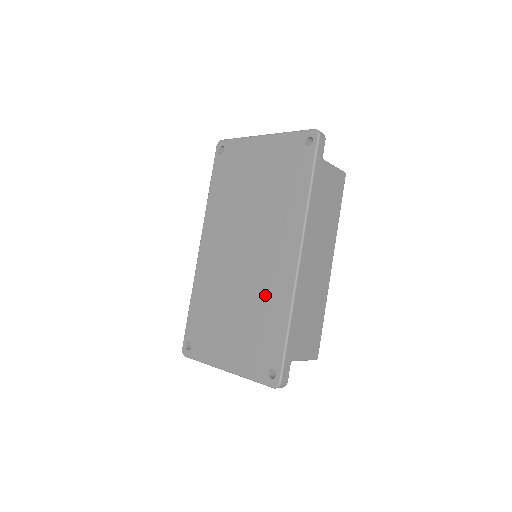
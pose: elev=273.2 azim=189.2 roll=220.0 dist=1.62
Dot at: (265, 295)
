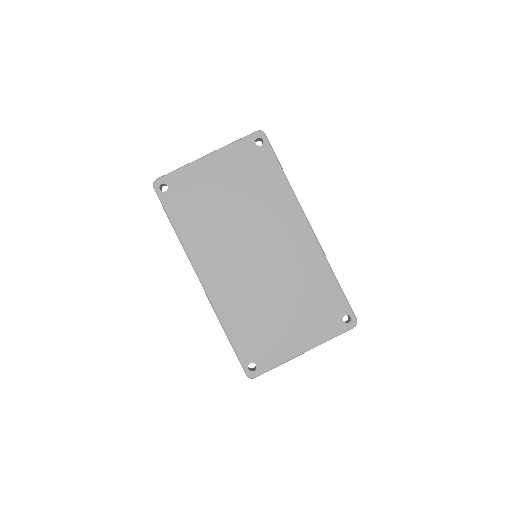
Dot at: (301, 272)
